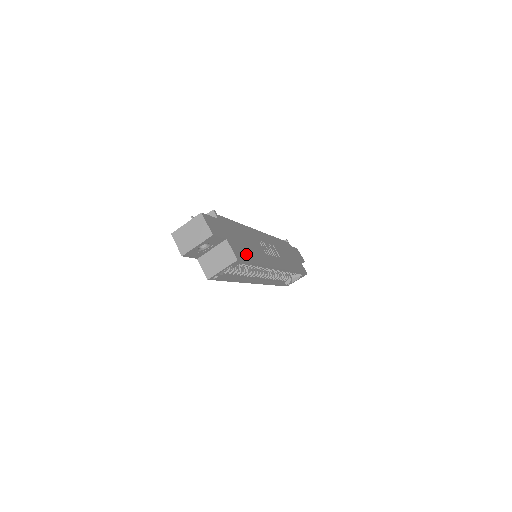
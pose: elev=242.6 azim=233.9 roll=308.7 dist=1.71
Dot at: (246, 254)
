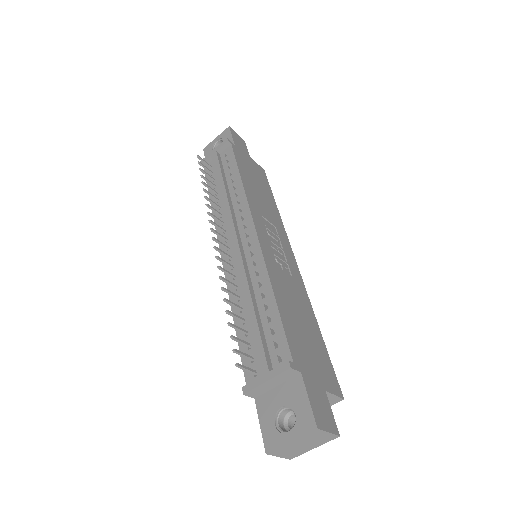
Dot at: (321, 352)
